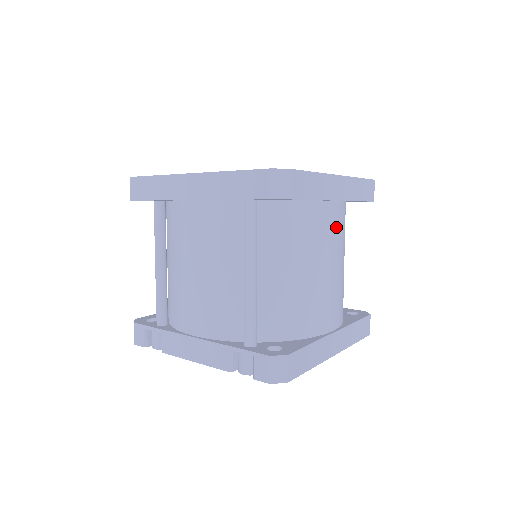
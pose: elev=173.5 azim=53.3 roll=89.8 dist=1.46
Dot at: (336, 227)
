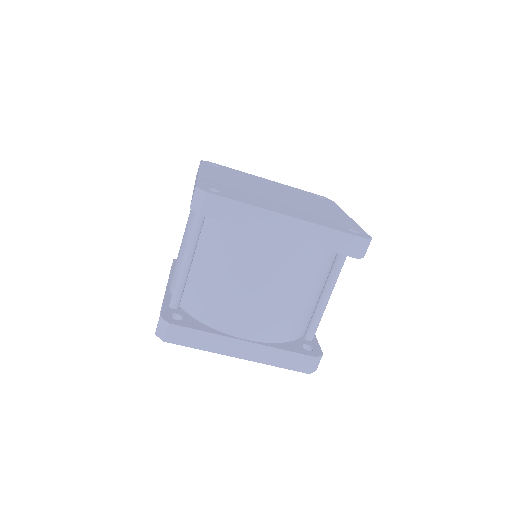
Dot at: (275, 259)
